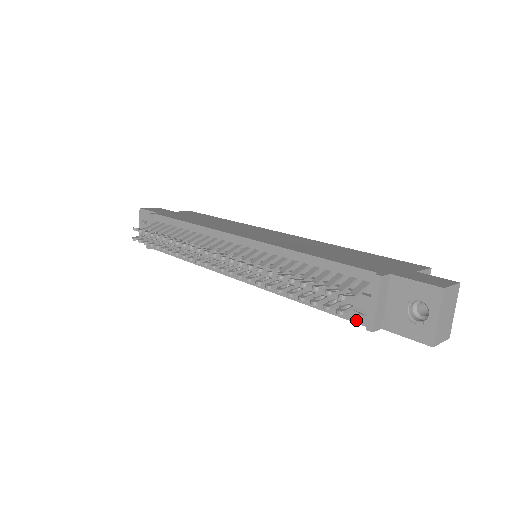
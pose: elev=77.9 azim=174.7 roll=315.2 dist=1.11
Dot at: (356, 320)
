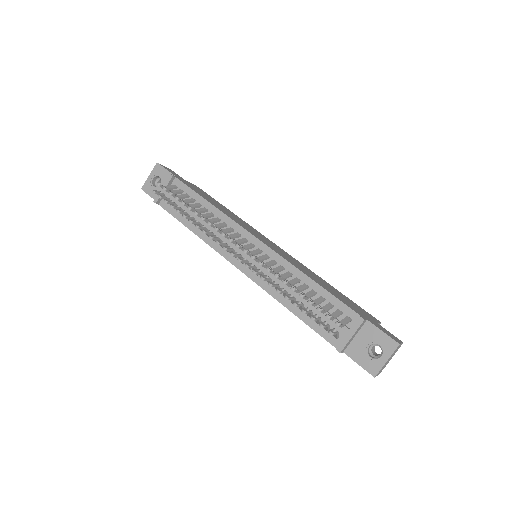
Dot at: (329, 340)
